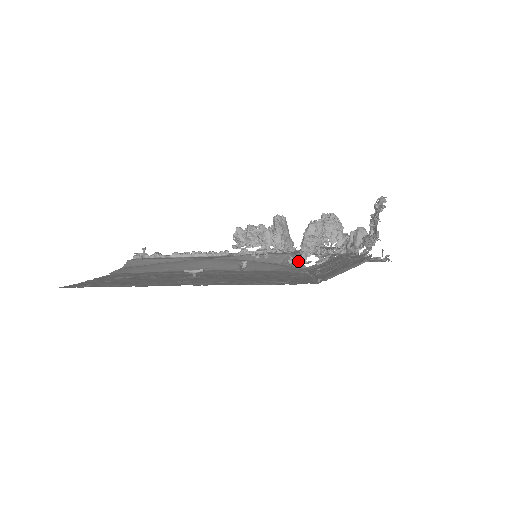
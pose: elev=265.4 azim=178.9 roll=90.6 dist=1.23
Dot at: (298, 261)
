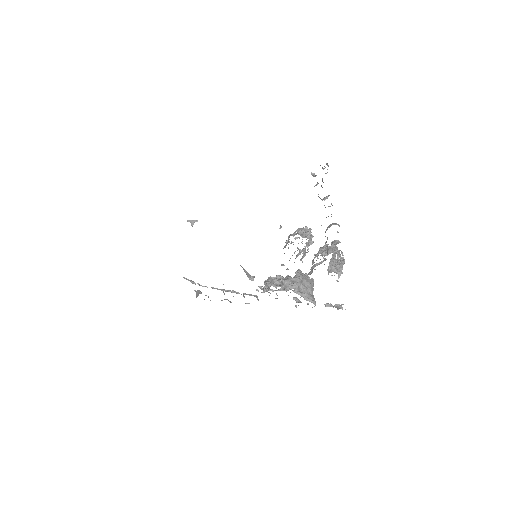
Dot at: occluded
